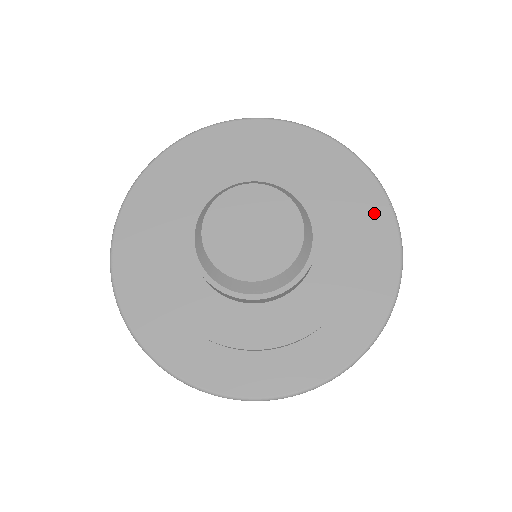
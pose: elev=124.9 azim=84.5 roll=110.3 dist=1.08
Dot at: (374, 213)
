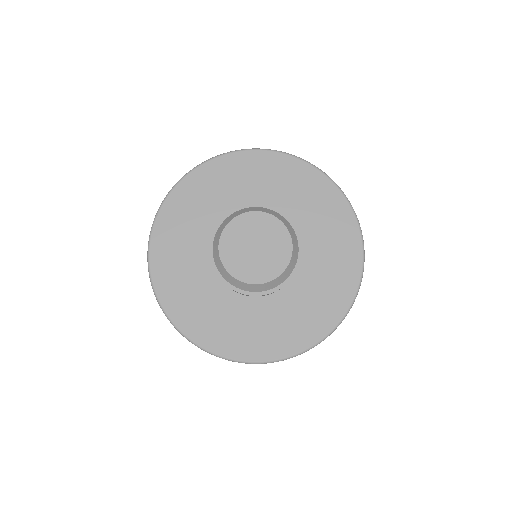
Dot at: (287, 168)
